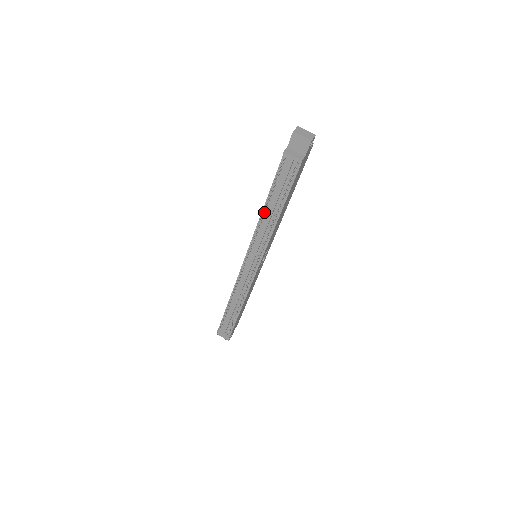
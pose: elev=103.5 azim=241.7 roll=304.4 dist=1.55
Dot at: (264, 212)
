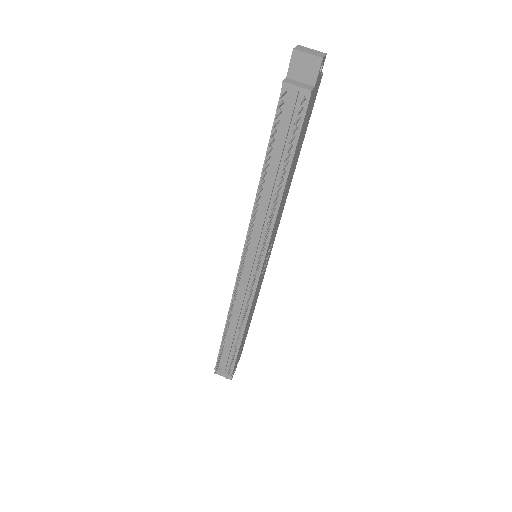
Dot at: (261, 186)
